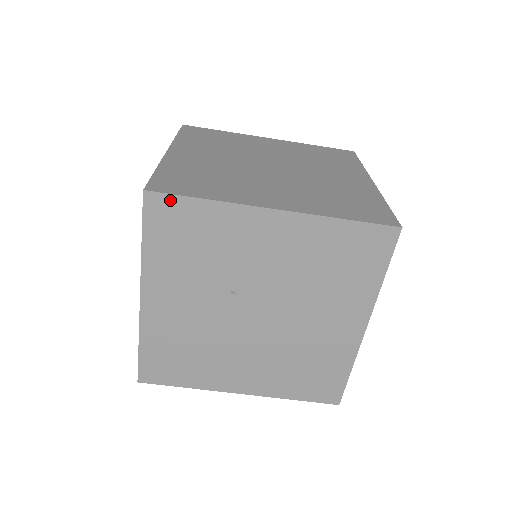
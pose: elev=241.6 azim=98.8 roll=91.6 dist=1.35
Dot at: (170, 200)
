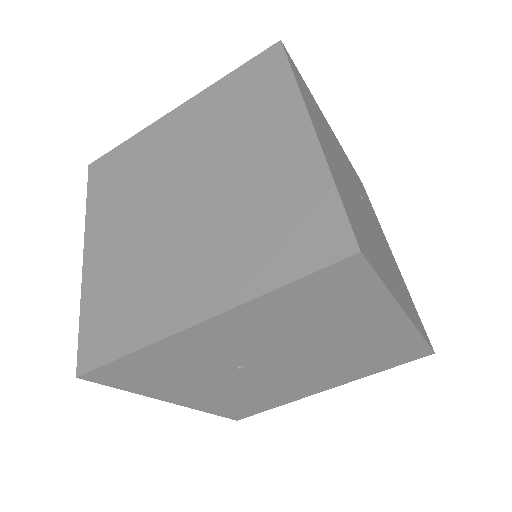
Dot at: (105, 369)
